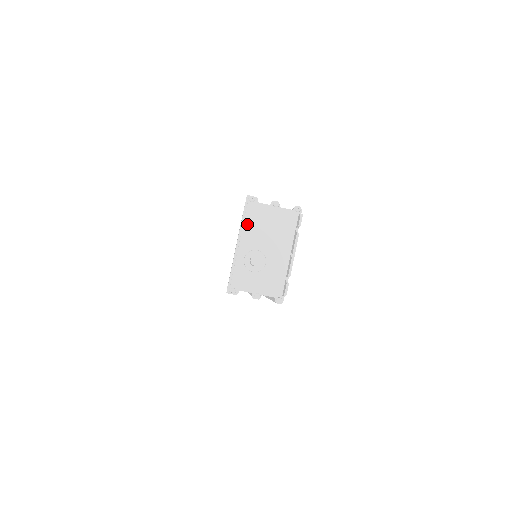
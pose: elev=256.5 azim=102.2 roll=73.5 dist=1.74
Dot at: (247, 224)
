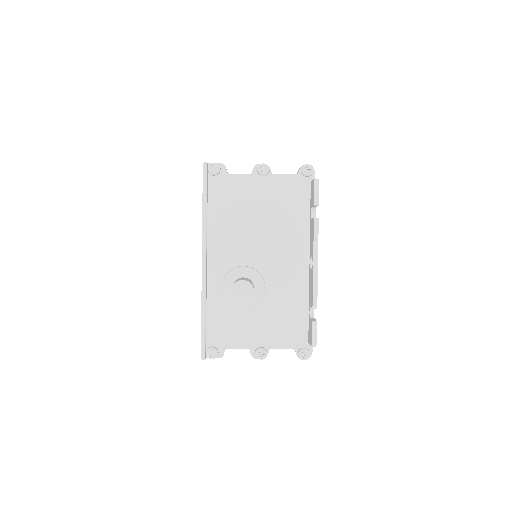
Dot at: (215, 220)
